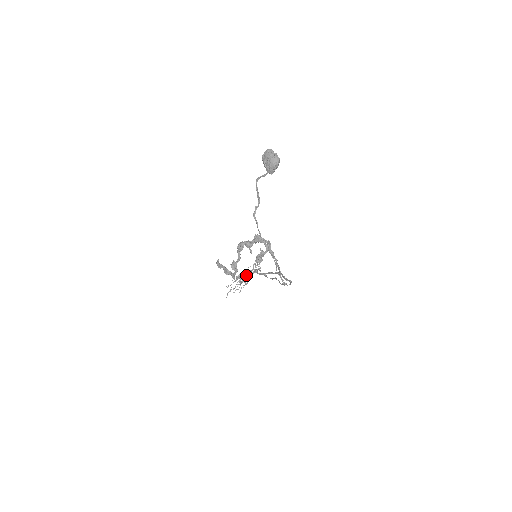
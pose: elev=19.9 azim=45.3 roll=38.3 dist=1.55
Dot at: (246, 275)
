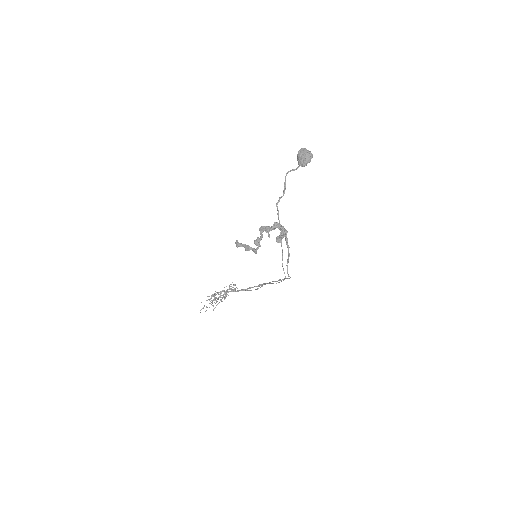
Dot at: occluded
